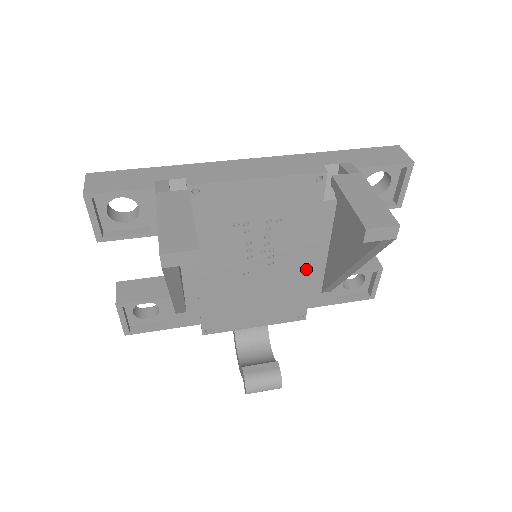
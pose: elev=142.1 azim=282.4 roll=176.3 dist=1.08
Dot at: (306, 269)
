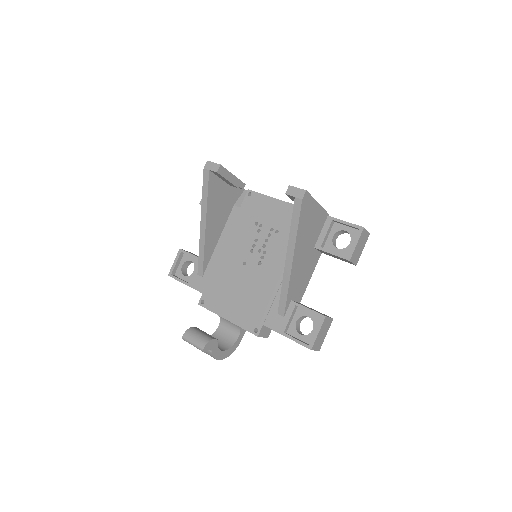
Dot at: (276, 282)
